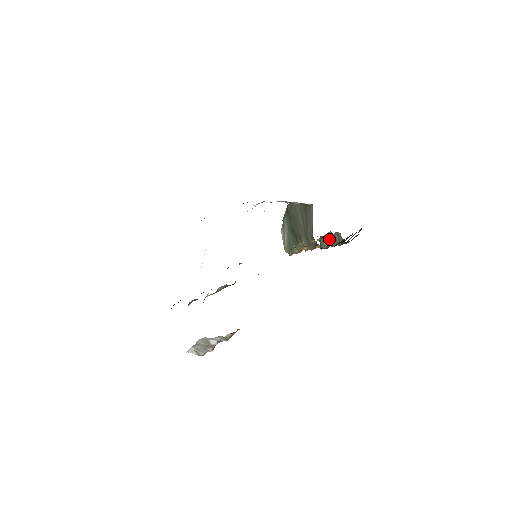
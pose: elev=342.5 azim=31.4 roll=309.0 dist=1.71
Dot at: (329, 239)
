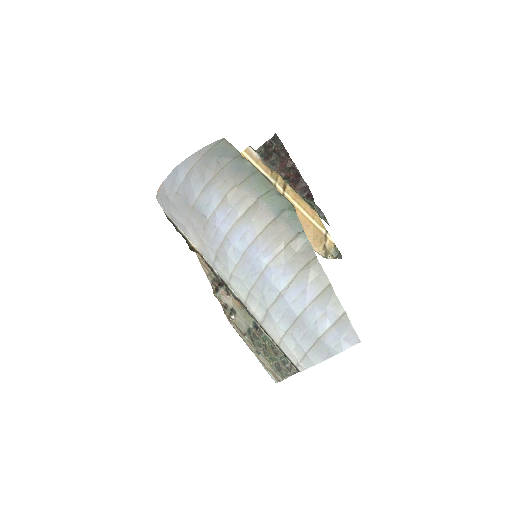
Dot at: occluded
